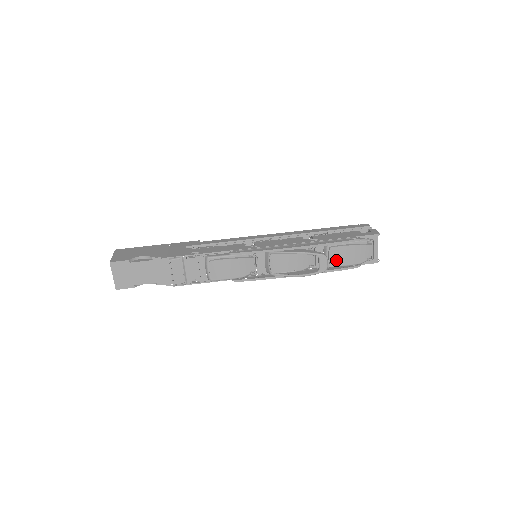
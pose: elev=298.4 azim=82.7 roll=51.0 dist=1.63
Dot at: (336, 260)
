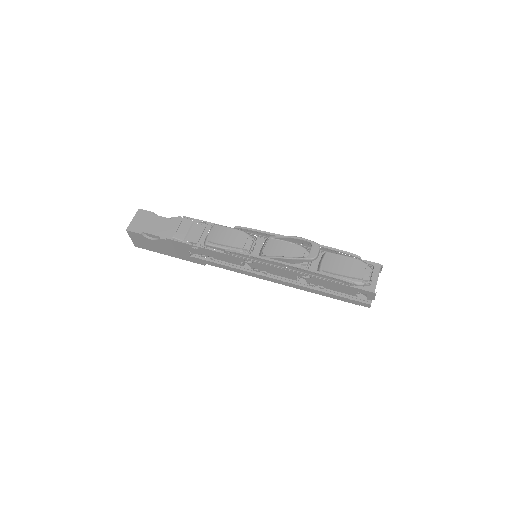
Dot at: (329, 266)
